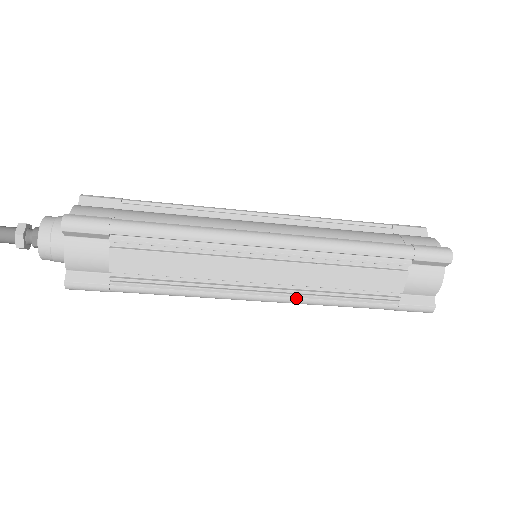
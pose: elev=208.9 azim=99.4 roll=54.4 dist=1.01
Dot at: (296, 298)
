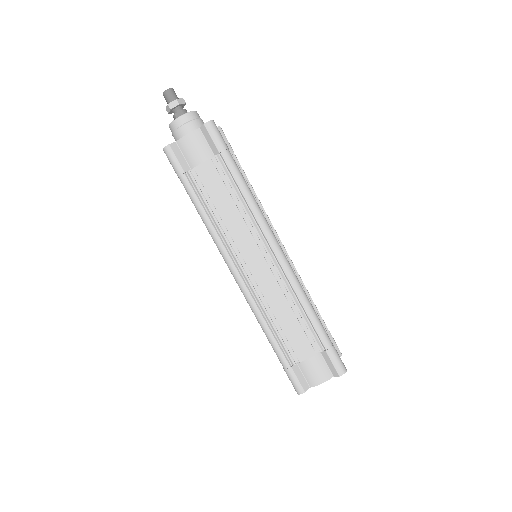
Dot at: (251, 296)
